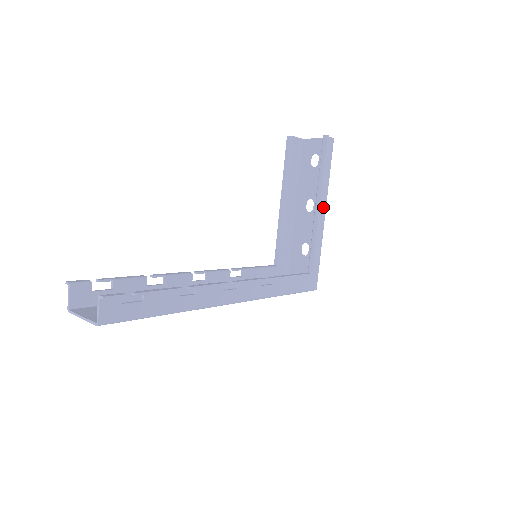
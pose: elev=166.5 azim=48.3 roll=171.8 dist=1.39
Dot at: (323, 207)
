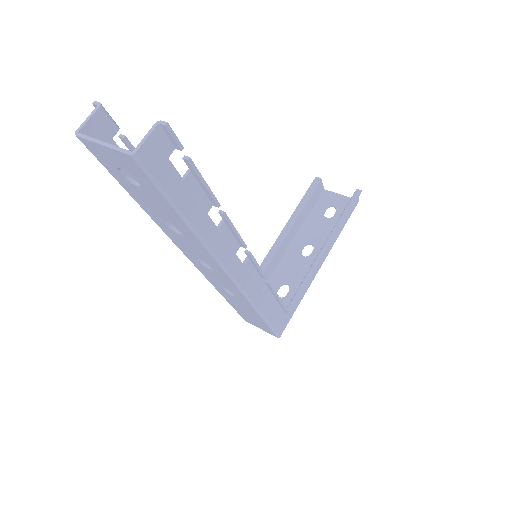
Dot at: (325, 255)
